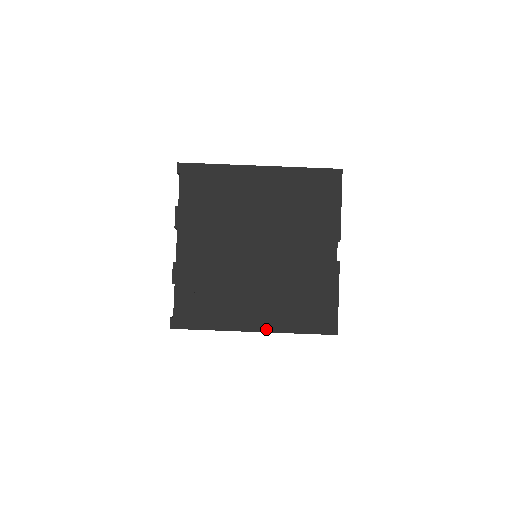
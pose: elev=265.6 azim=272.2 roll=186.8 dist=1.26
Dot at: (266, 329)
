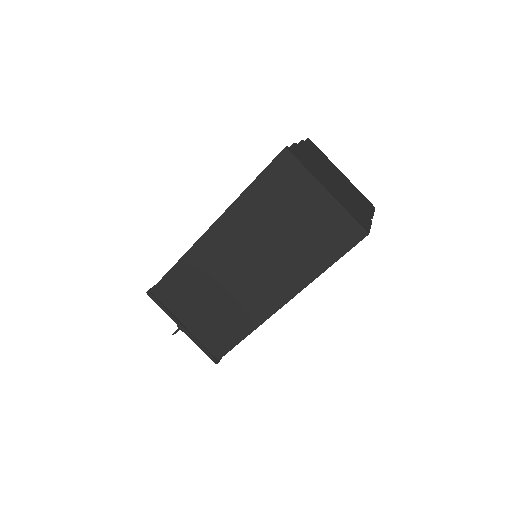
Dot at: (334, 196)
